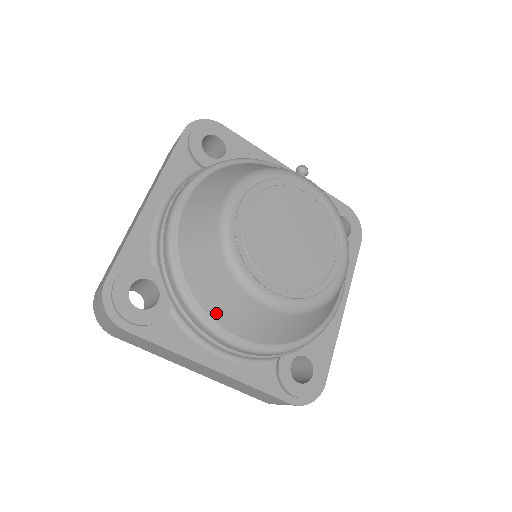
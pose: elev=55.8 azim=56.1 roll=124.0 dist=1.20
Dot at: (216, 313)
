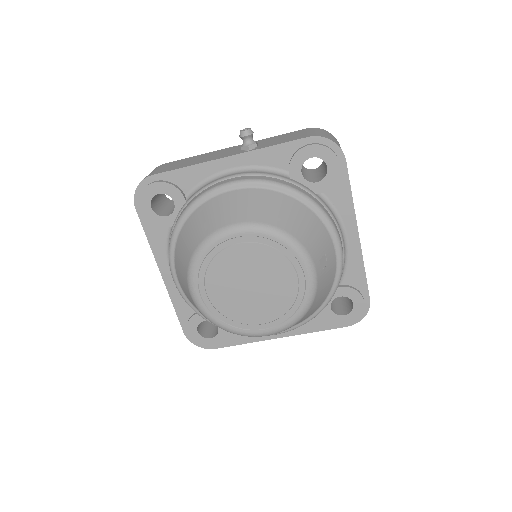
Dot at: occluded
